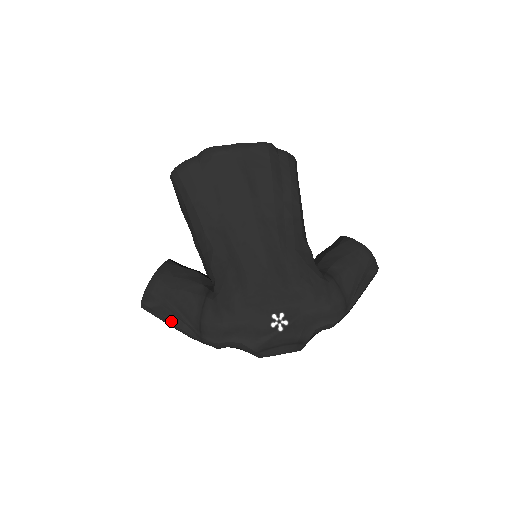
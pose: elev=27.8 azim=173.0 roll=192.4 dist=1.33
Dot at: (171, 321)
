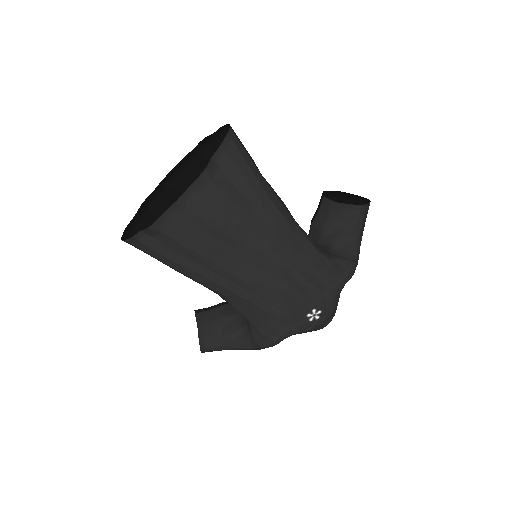
Dot at: occluded
